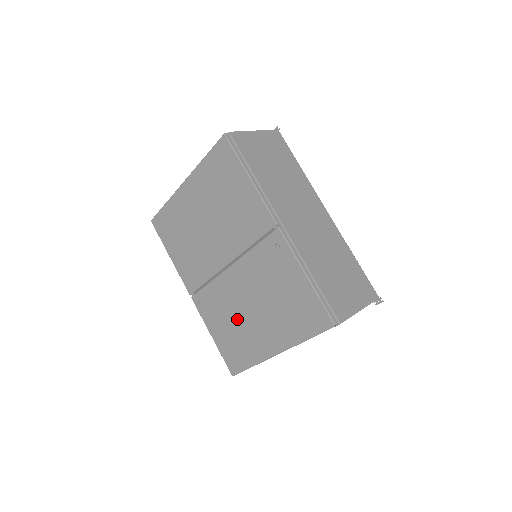
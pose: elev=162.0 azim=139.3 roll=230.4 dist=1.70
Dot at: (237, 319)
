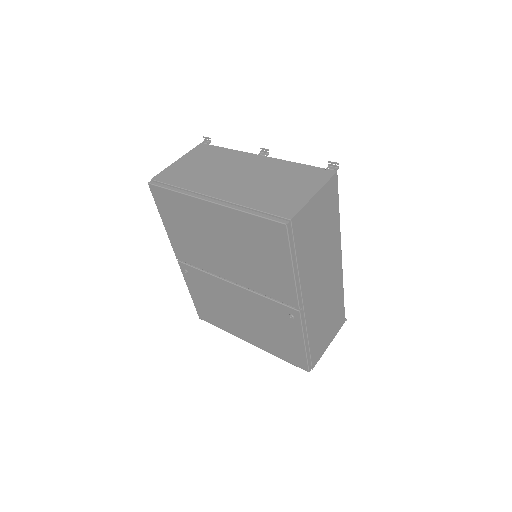
Dot at: (222, 307)
